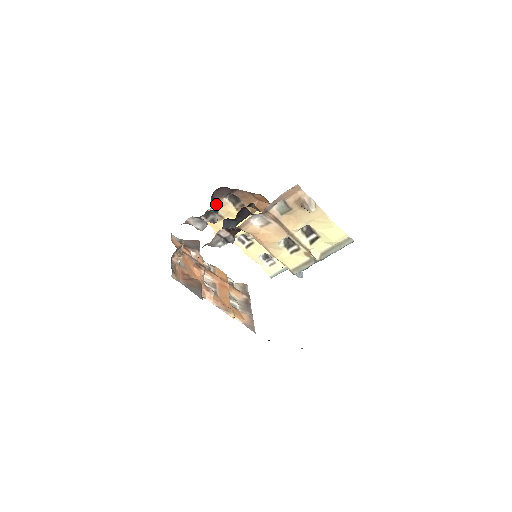
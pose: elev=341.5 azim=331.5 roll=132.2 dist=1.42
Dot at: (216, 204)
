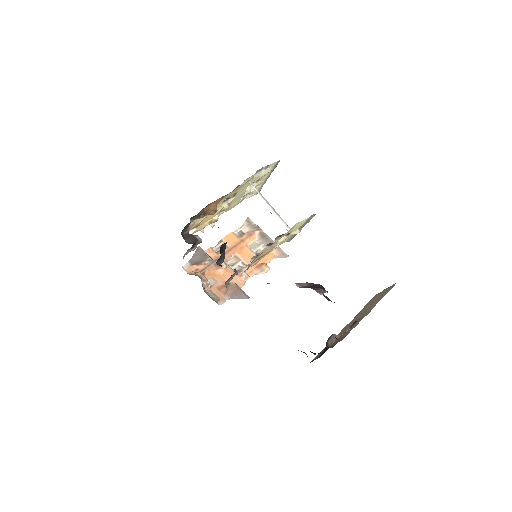
Dot at: (188, 230)
